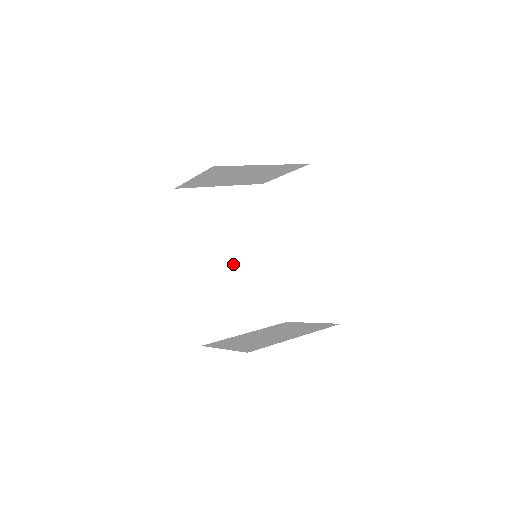
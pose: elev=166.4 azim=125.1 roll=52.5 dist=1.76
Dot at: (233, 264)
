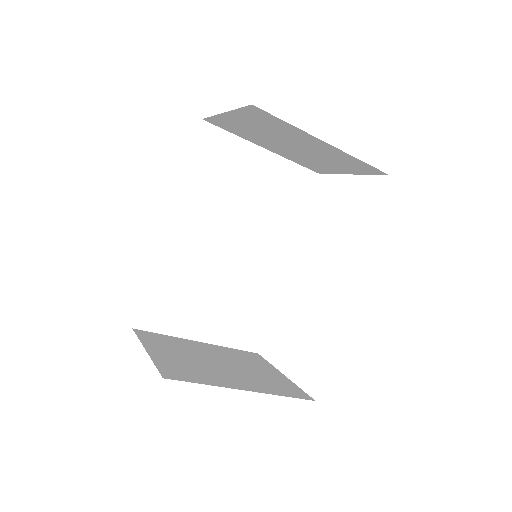
Dot at: (228, 250)
